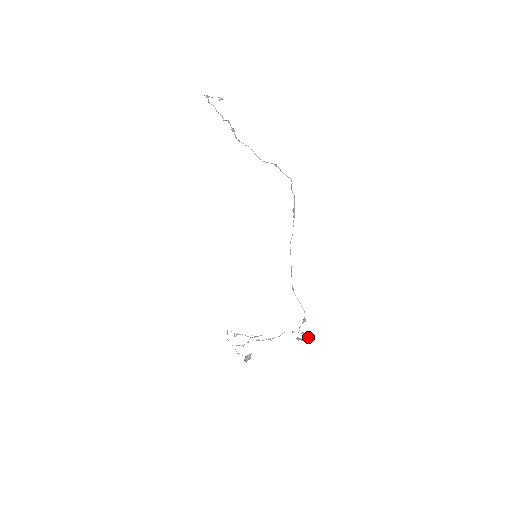
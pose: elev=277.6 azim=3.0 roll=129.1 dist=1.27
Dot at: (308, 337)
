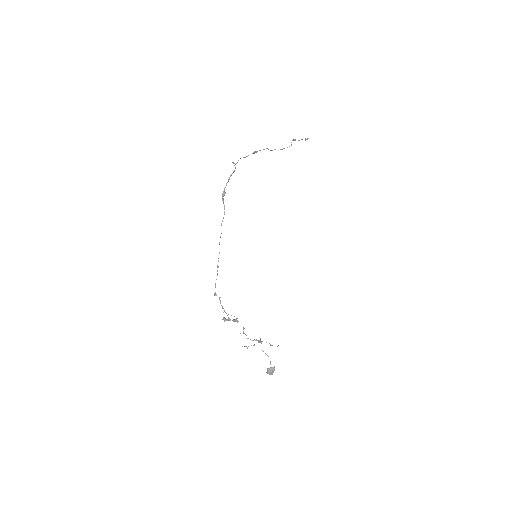
Dot at: (233, 319)
